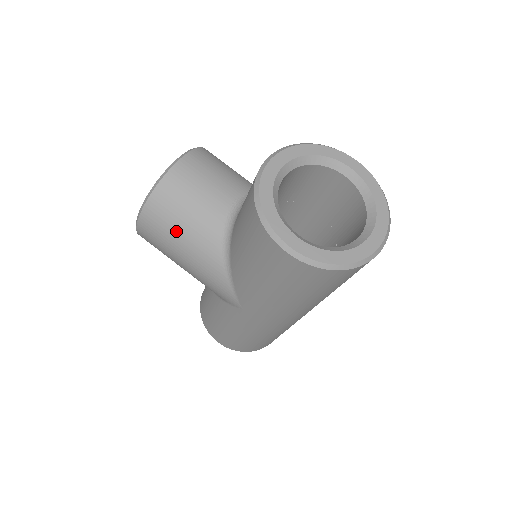
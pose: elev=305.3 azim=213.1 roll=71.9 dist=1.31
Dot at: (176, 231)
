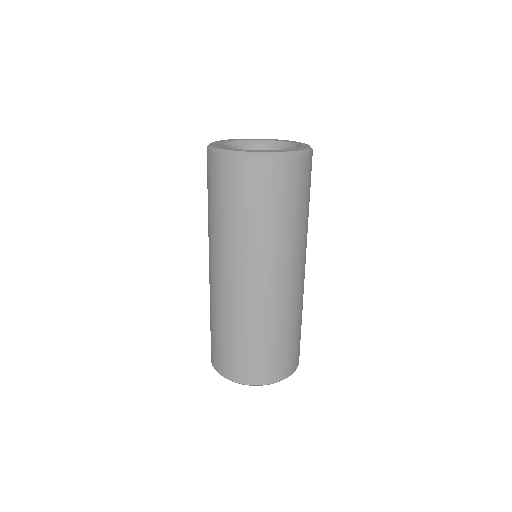
Dot at: occluded
